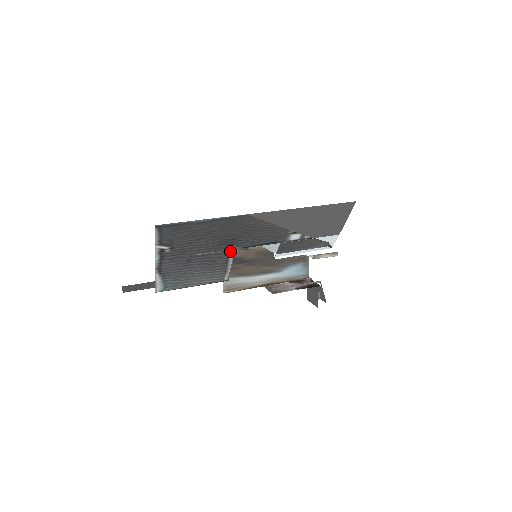
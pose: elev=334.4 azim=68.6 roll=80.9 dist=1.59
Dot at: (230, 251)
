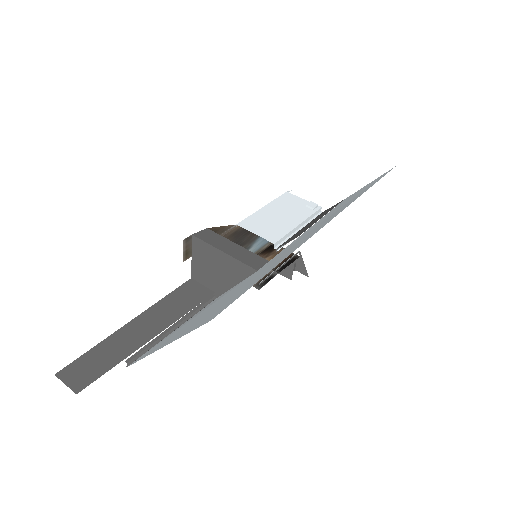
Dot at: occluded
